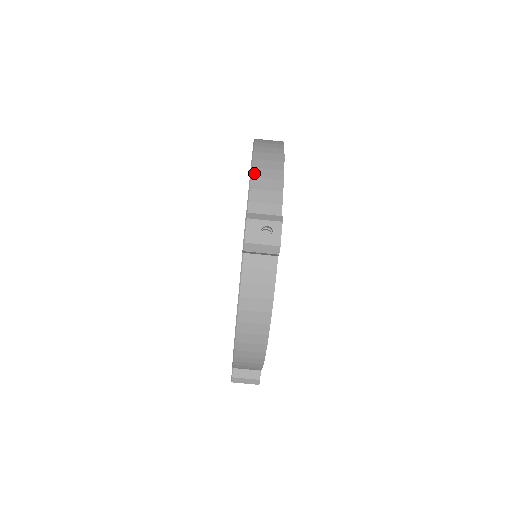
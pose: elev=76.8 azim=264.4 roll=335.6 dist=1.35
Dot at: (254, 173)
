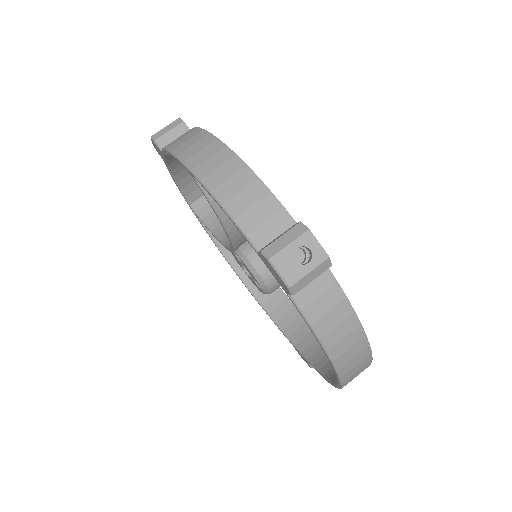
Dot at: occluded
